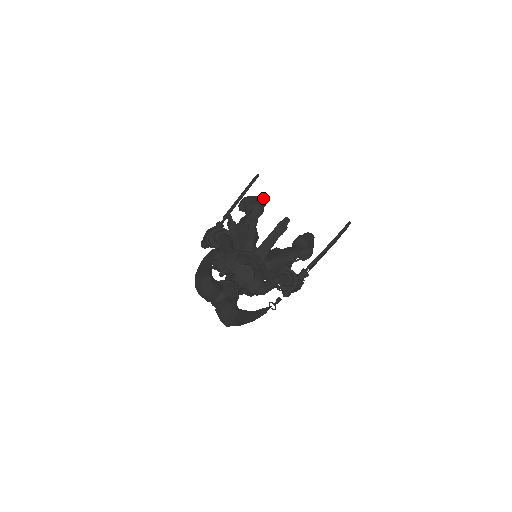
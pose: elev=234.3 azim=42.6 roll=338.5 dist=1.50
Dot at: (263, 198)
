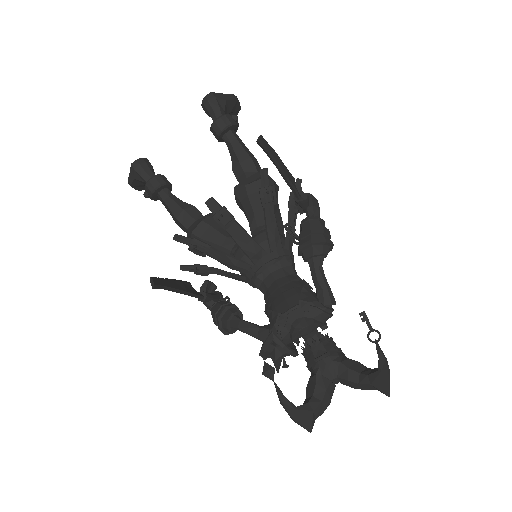
Dot at: (137, 166)
